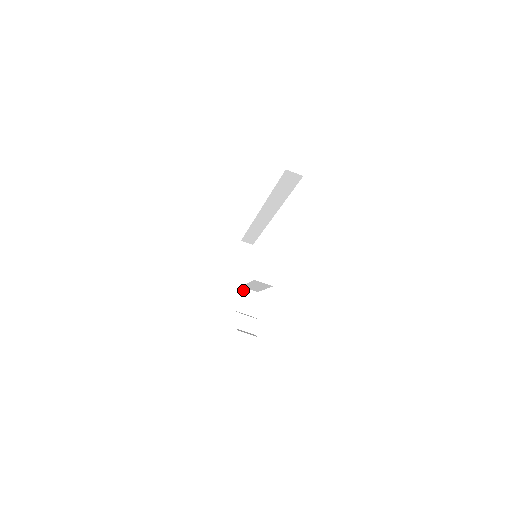
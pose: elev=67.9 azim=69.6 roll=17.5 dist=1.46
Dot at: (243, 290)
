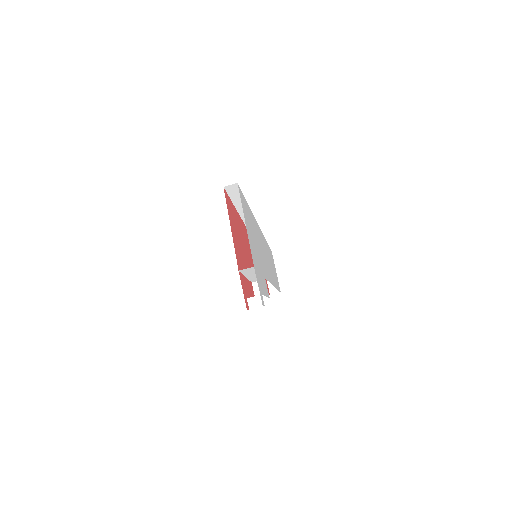
Dot at: (255, 284)
